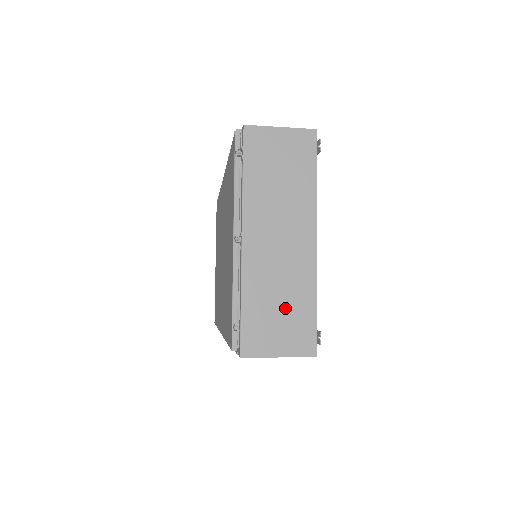
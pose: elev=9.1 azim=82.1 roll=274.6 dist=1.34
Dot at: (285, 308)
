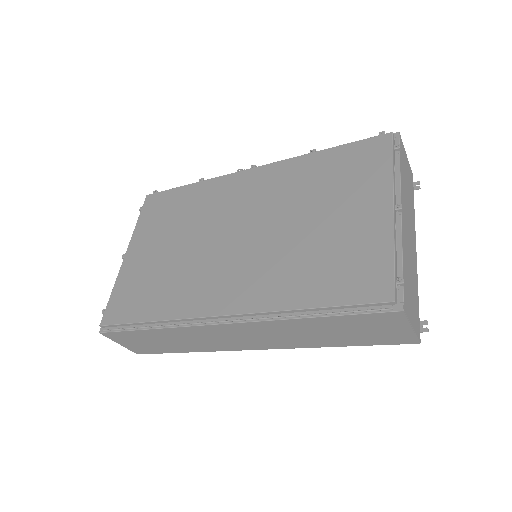
Dot at: (412, 287)
